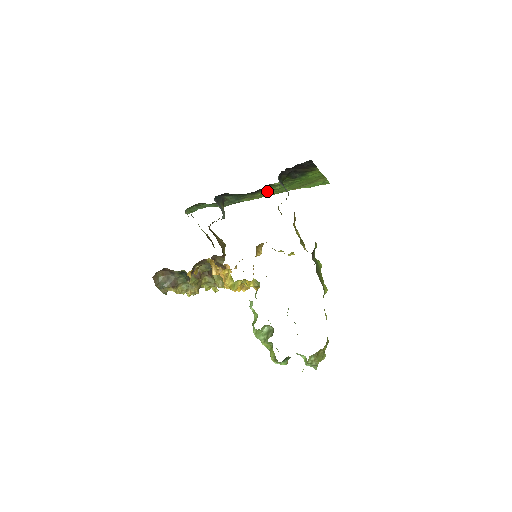
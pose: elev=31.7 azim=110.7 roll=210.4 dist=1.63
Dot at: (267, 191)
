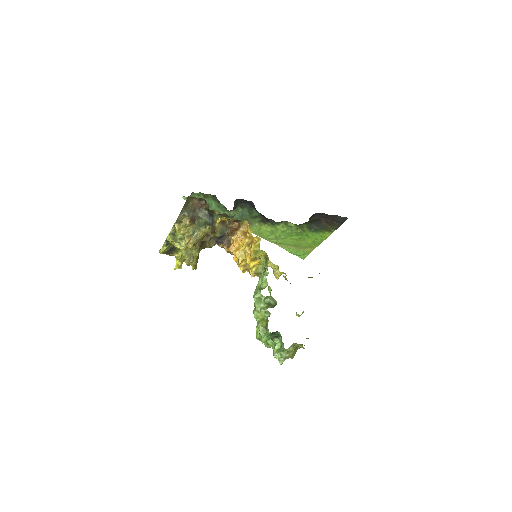
Dot at: (270, 228)
